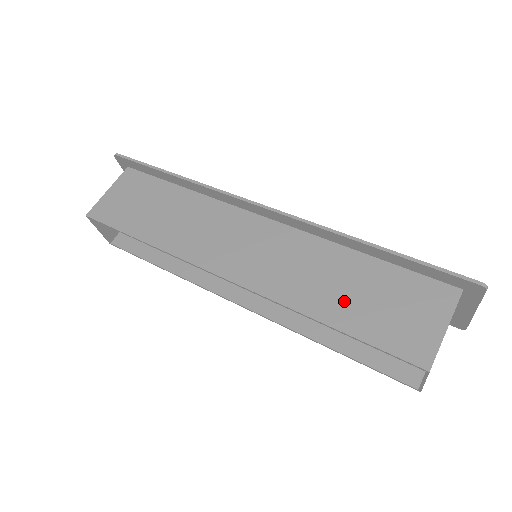
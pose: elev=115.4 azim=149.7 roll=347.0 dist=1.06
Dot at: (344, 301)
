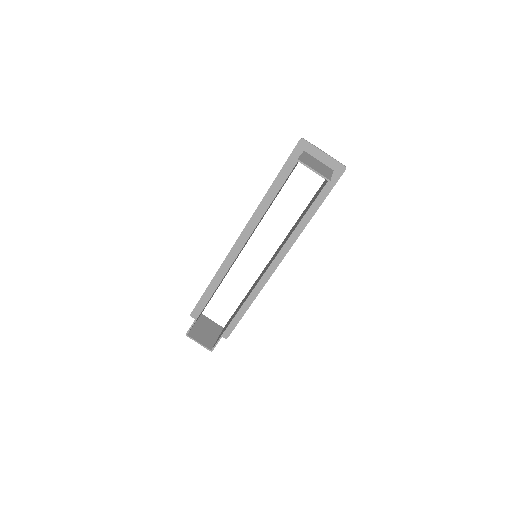
Dot at: occluded
